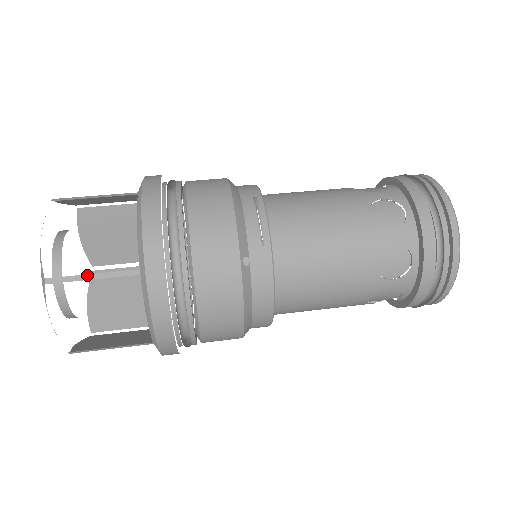
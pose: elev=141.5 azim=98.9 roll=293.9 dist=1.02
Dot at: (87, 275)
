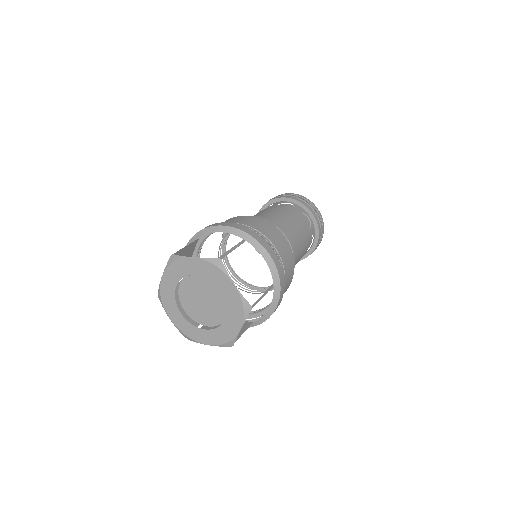
Dot at: (262, 296)
